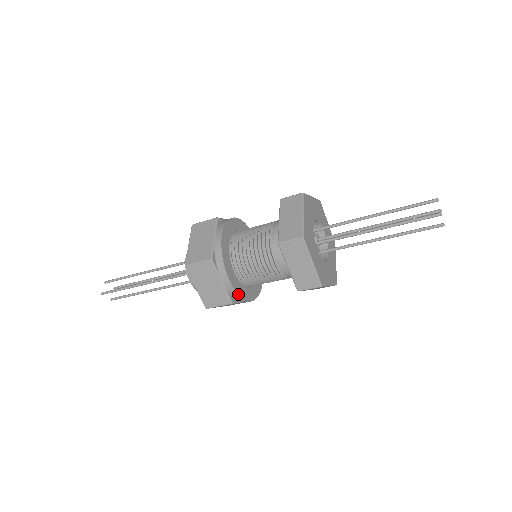
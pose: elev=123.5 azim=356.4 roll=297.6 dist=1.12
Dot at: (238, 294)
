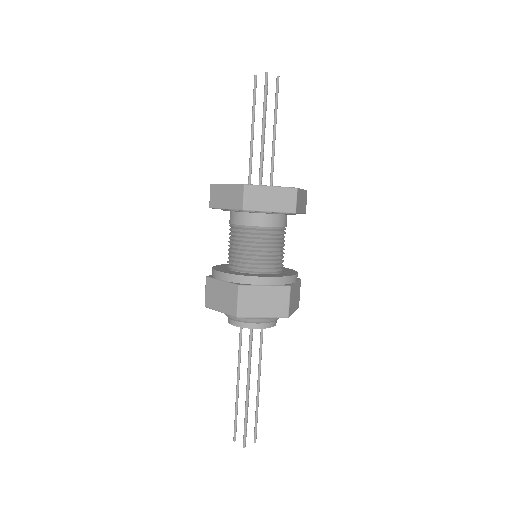
Dot at: (283, 277)
